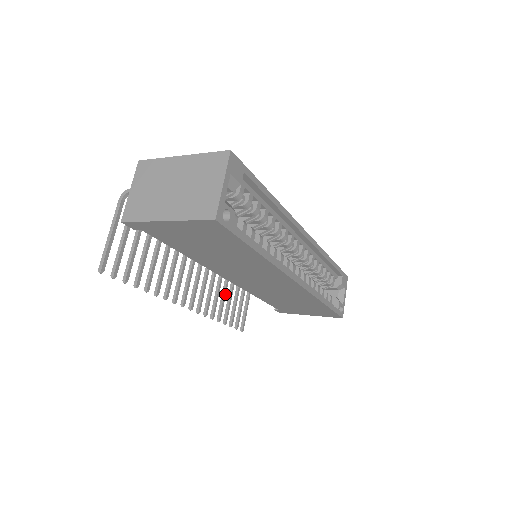
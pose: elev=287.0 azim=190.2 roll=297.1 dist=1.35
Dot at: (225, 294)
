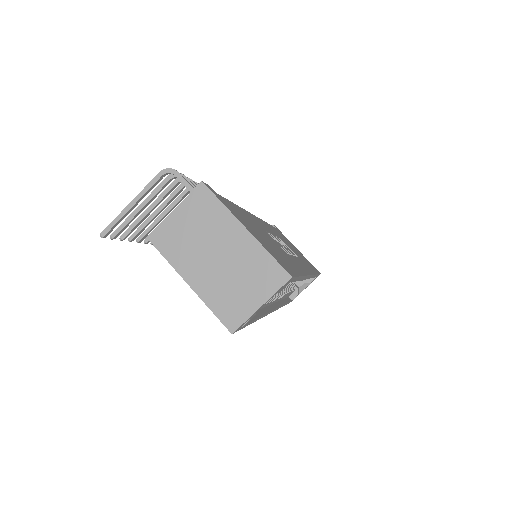
Dot at: occluded
